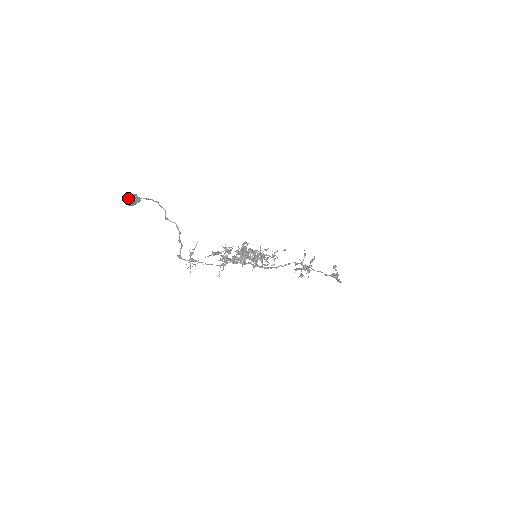
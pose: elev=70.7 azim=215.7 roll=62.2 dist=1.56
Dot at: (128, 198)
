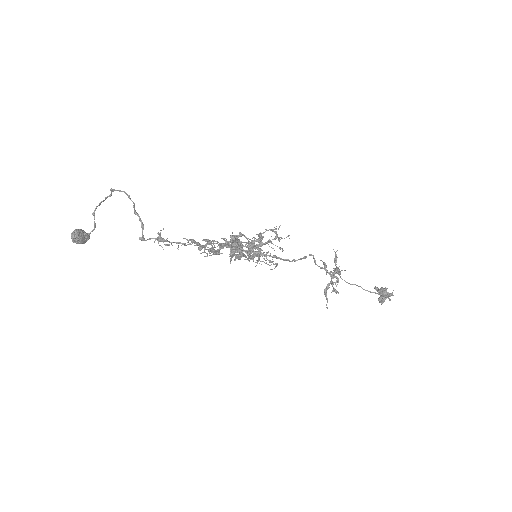
Dot at: occluded
